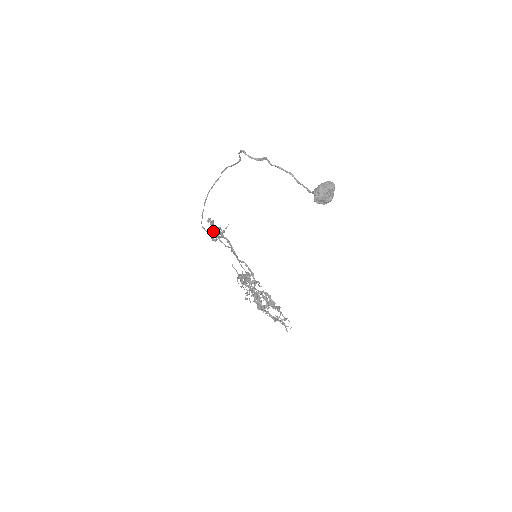
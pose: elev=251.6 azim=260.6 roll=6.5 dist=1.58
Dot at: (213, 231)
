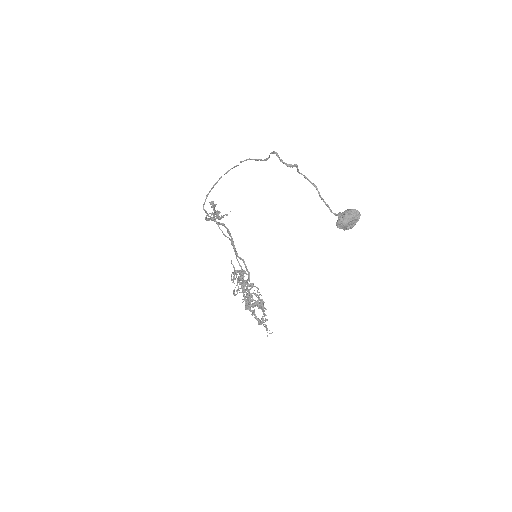
Dot at: (212, 214)
